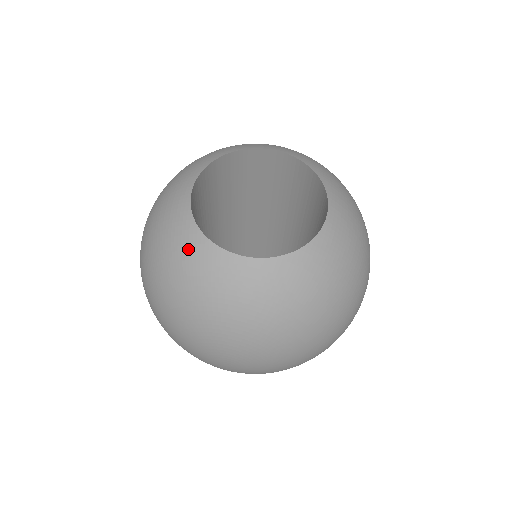
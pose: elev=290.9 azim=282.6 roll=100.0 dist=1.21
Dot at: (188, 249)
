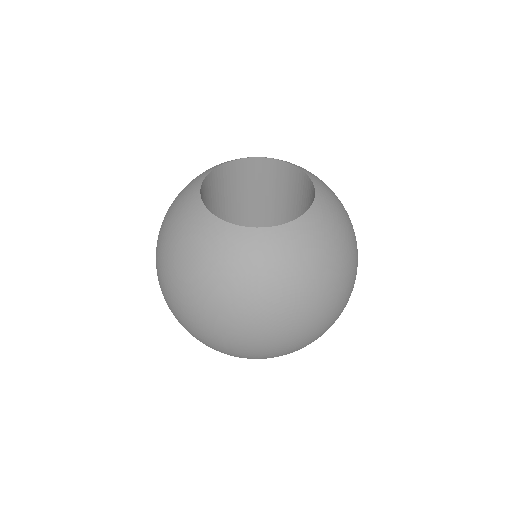
Dot at: (228, 243)
